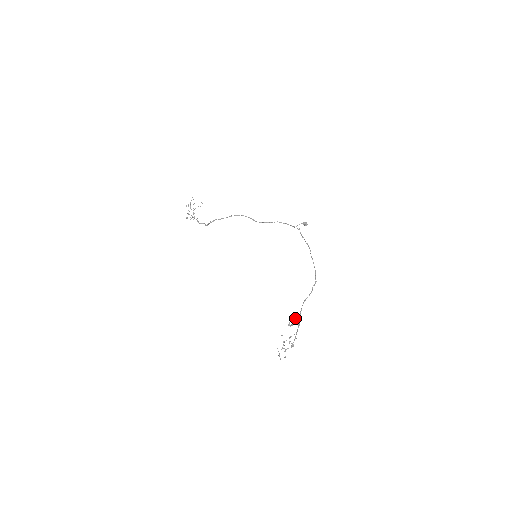
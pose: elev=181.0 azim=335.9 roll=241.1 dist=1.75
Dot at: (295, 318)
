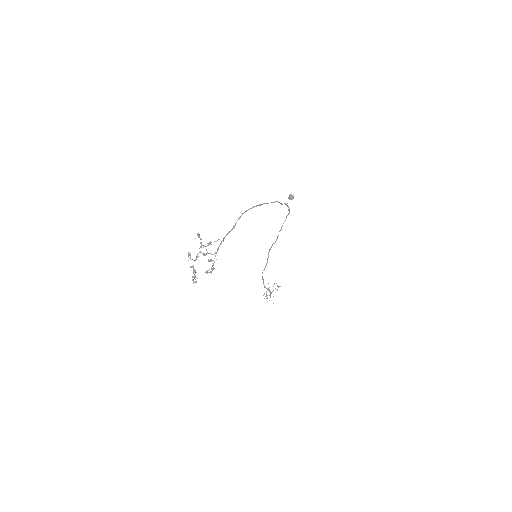
Dot at: (215, 241)
